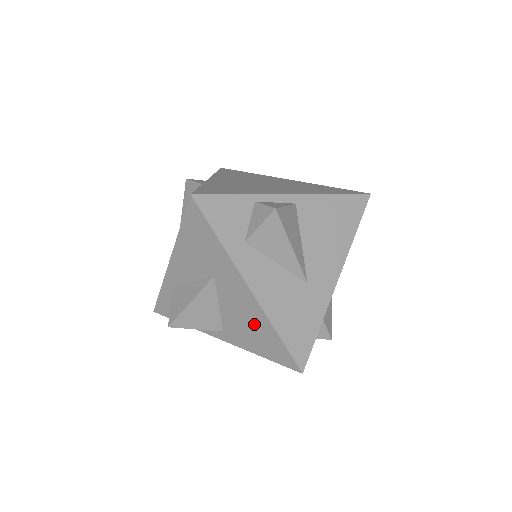
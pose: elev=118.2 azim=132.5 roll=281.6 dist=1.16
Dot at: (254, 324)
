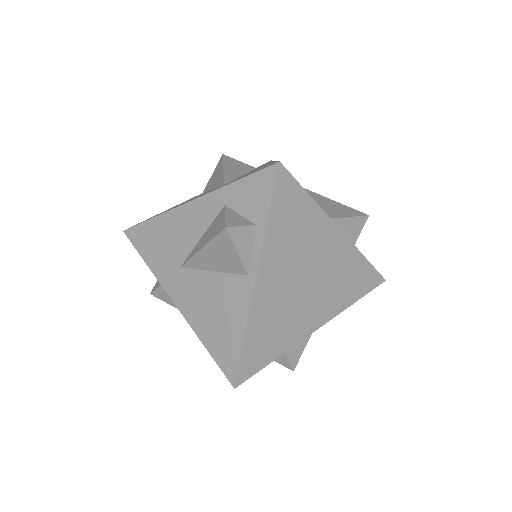
Dot at: occluded
